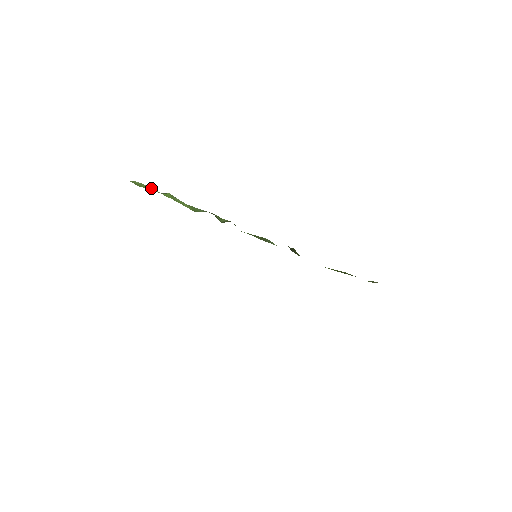
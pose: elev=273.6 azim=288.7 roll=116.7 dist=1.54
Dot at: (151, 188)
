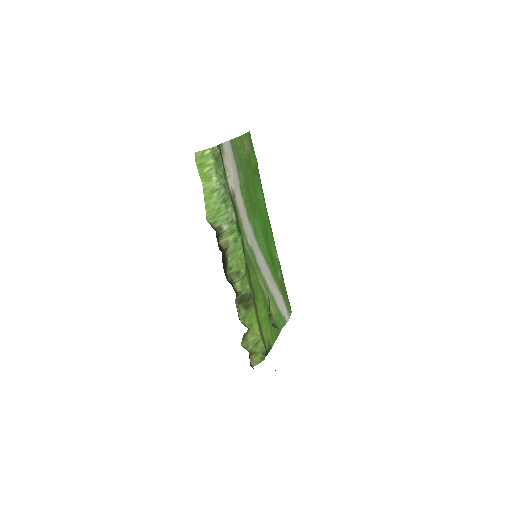
Dot at: (211, 167)
